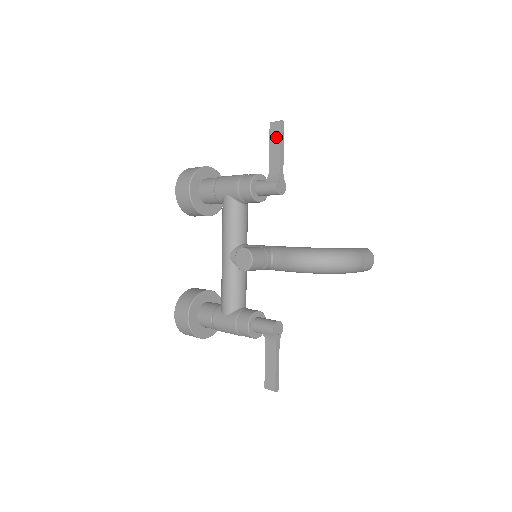
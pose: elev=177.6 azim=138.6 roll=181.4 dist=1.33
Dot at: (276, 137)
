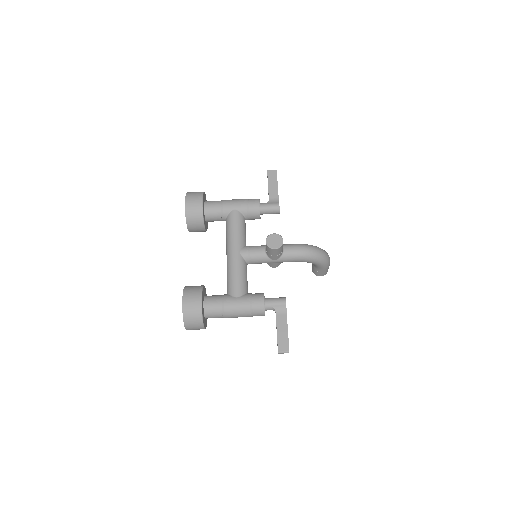
Dot at: (274, 178)
